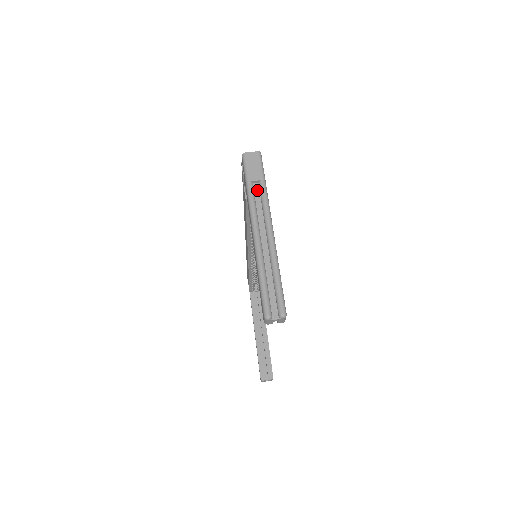
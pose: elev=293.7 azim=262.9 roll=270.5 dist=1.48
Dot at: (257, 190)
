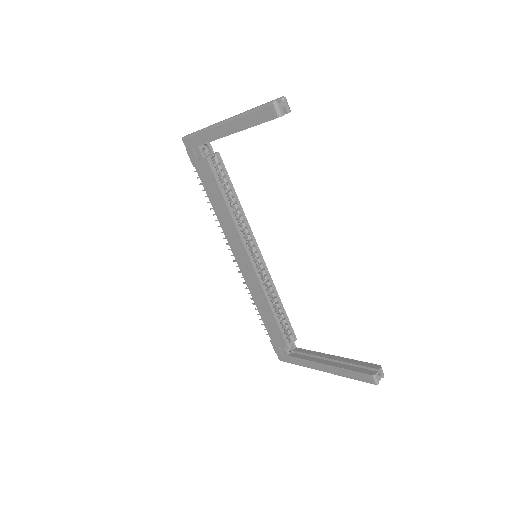
Dot at: occluded
